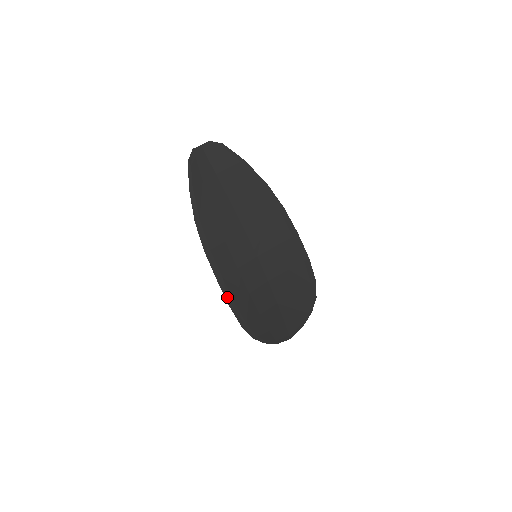
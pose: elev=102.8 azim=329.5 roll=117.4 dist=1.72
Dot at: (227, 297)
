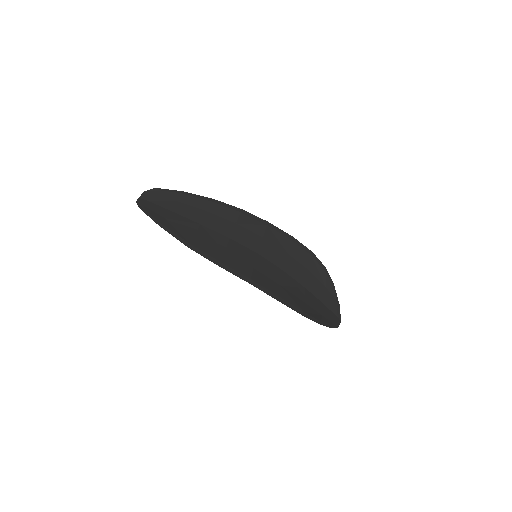
Dot at: (269, 294)
